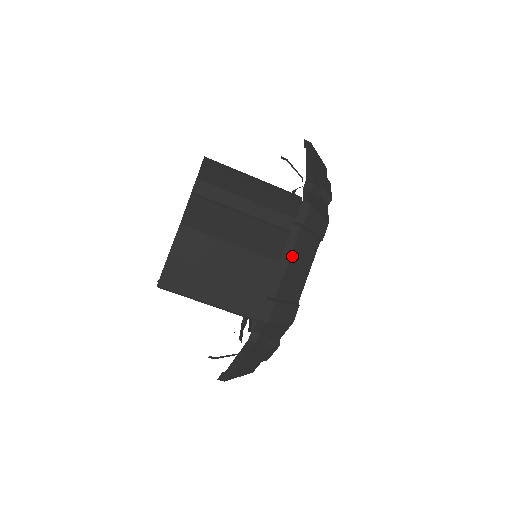
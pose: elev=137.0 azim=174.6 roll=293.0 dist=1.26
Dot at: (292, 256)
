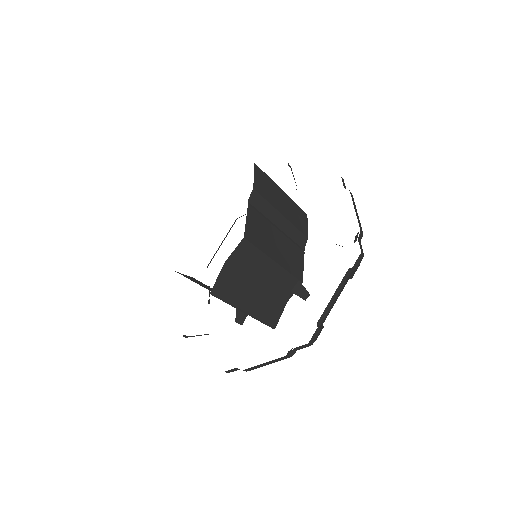
Dot at: (339, 293)
